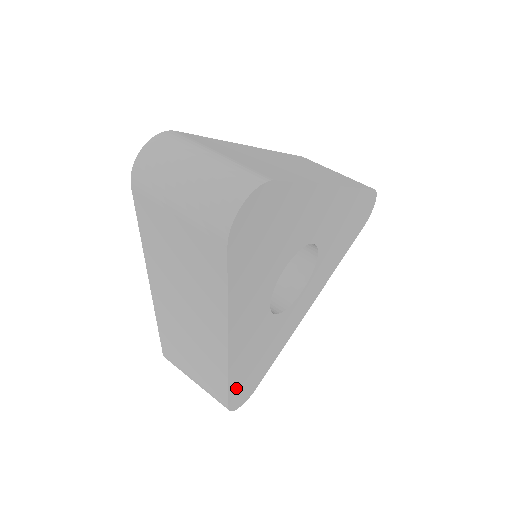
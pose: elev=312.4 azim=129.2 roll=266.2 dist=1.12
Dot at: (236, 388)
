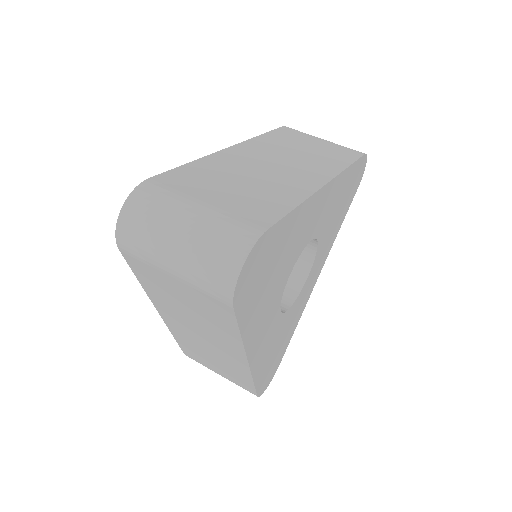
Dot at: (261, 380)
